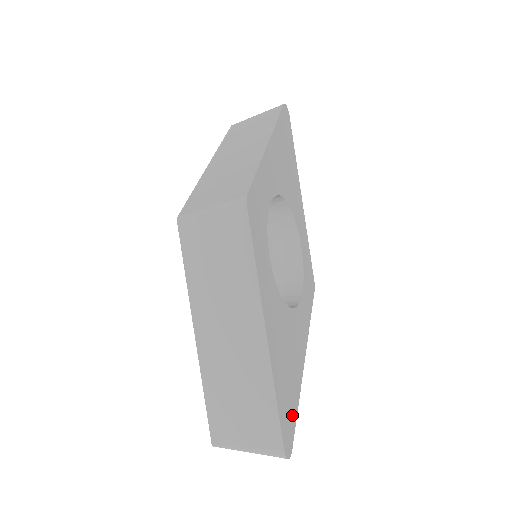
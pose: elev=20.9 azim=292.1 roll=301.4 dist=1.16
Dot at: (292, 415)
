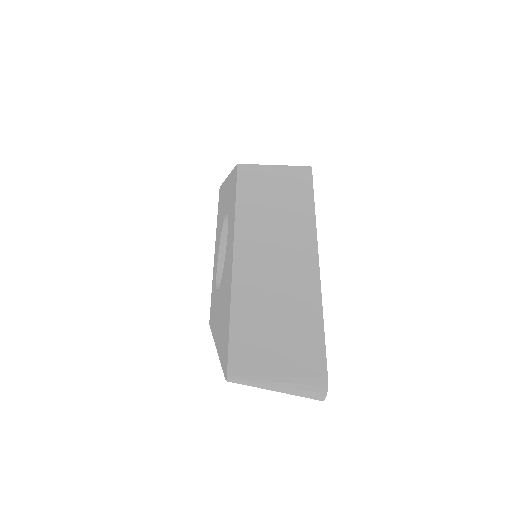
Dot at: occluded
